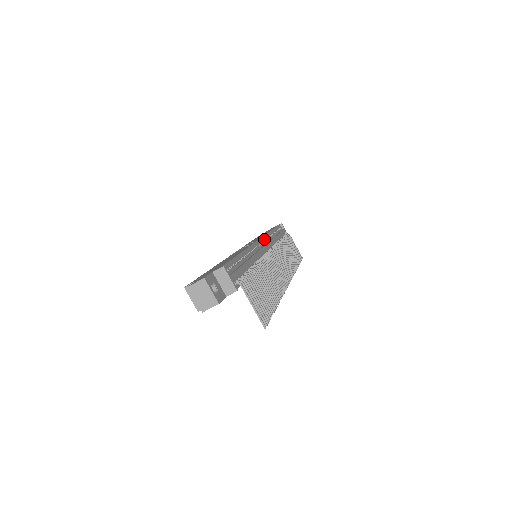
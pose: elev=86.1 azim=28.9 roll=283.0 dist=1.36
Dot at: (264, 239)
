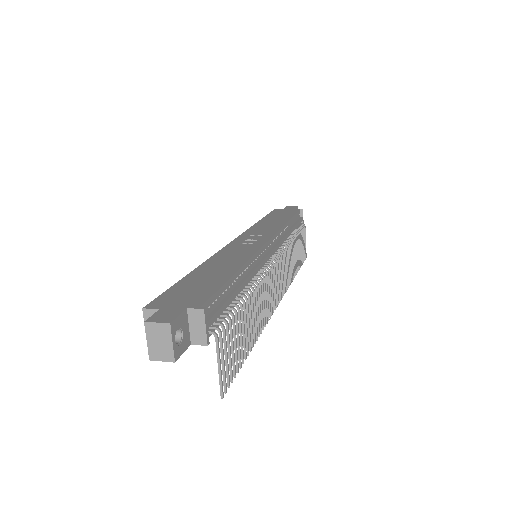
Dot at: (275, 238)
